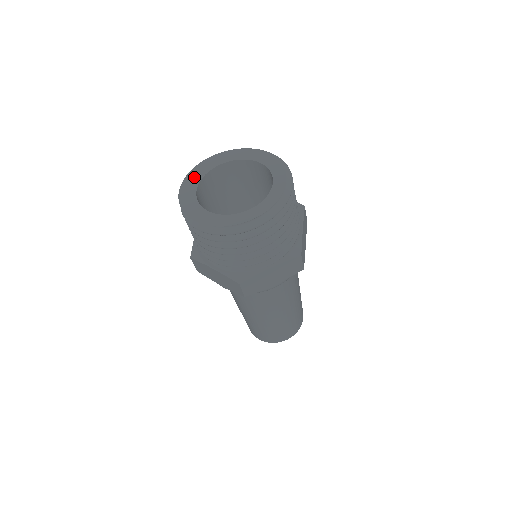
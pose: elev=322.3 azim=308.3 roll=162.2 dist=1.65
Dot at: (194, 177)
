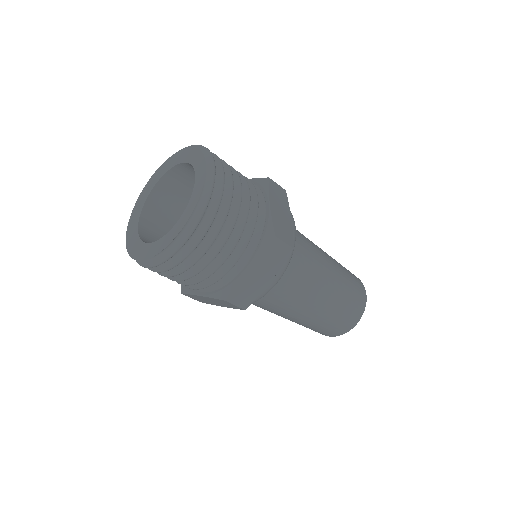
Dot at: (135, 214)
